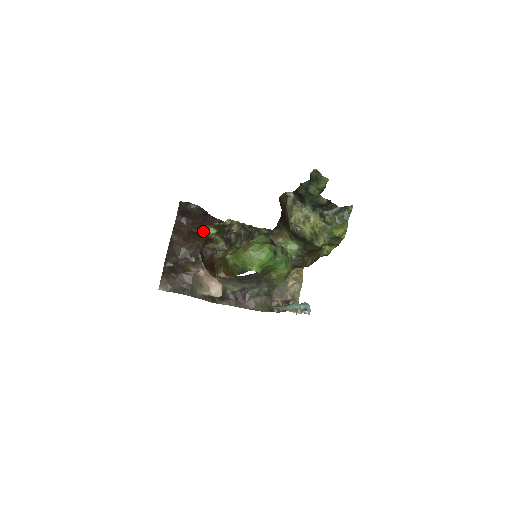
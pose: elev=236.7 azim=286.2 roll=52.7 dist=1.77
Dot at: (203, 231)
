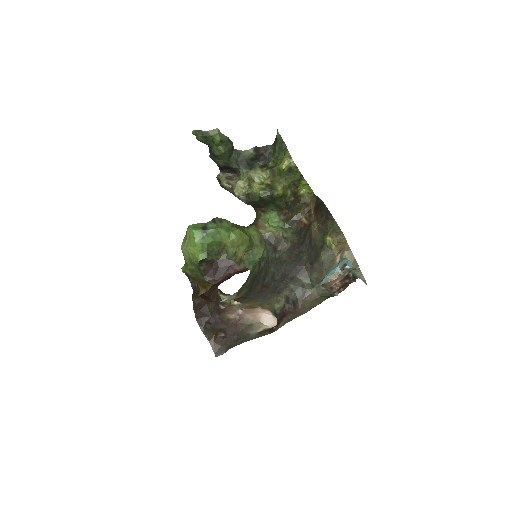
Dot at: (223, 278)
